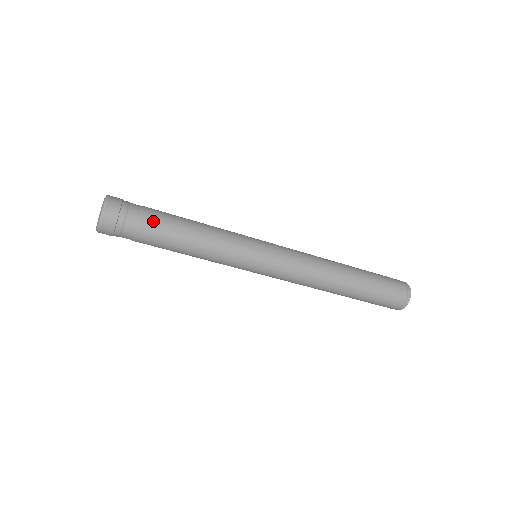
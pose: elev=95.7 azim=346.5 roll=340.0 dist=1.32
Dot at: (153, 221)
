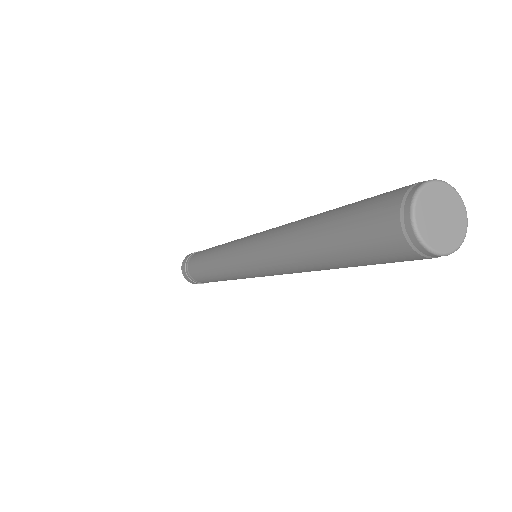
Dot at: occluded
